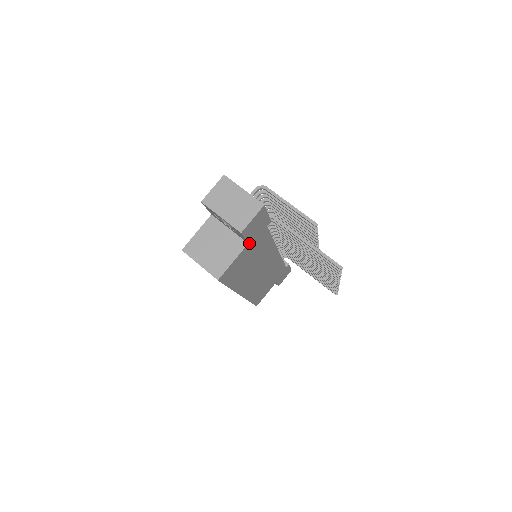
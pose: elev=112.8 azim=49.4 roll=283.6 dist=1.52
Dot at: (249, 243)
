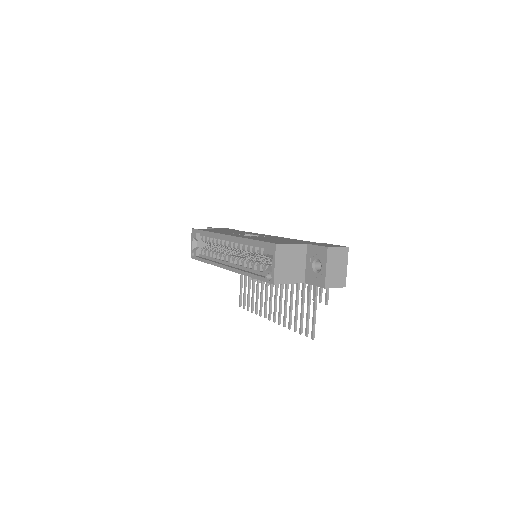
Dot at: (304, 282)
